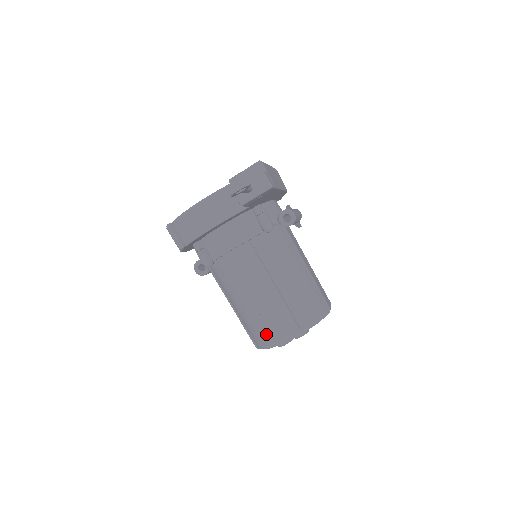
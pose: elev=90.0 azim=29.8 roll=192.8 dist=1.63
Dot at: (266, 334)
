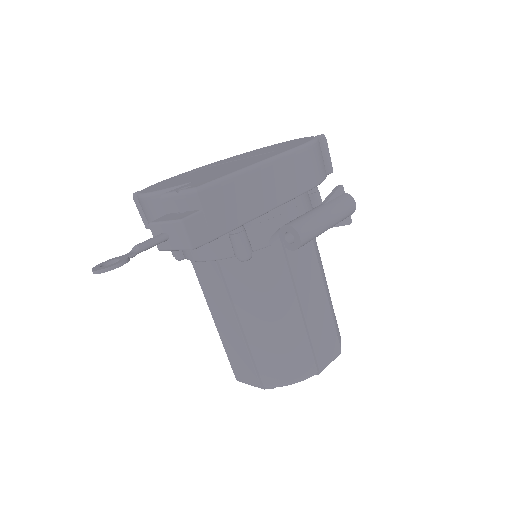
Dot at: occluded
